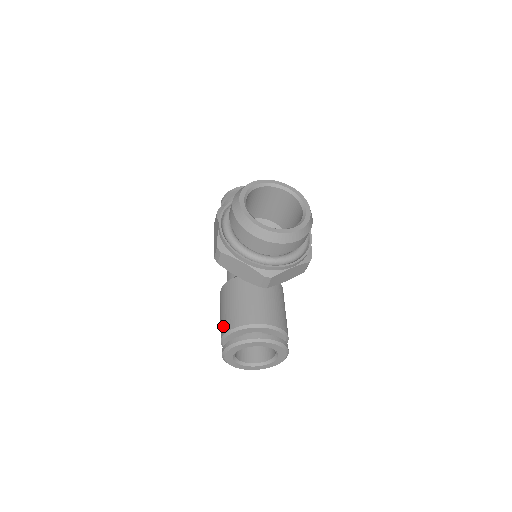
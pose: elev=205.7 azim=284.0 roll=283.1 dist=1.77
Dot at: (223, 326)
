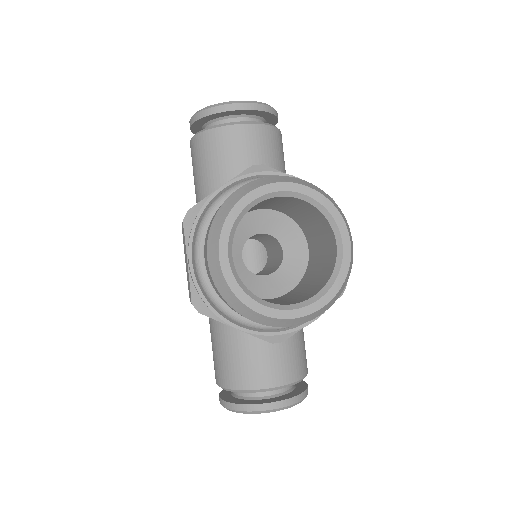
Dot at: (217, 373)
